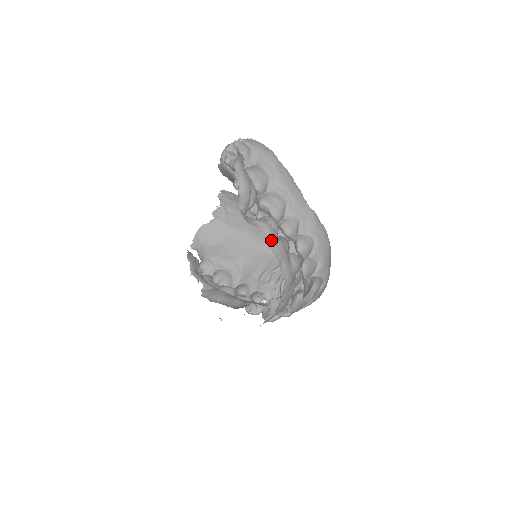
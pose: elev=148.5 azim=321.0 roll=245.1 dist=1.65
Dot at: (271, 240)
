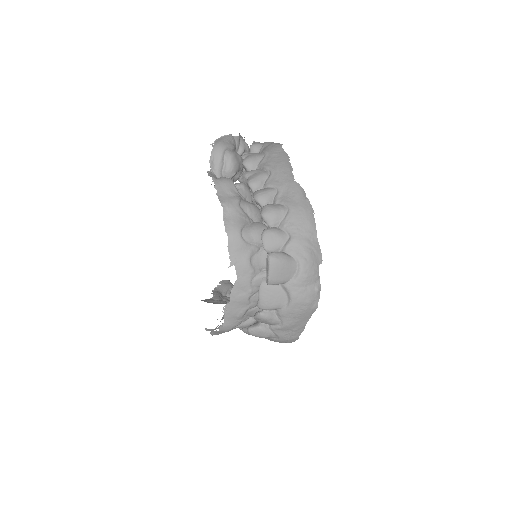
Dot at: (224, 191)
